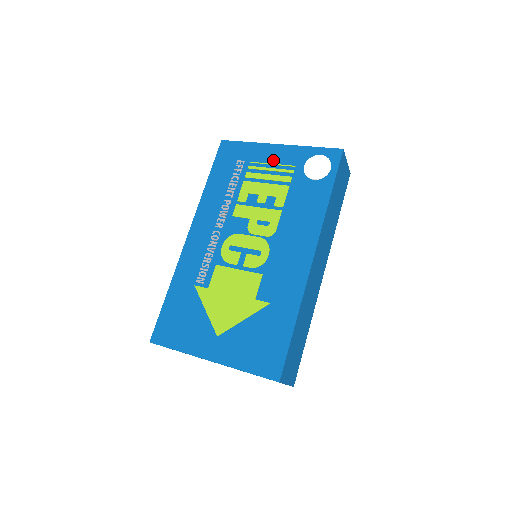
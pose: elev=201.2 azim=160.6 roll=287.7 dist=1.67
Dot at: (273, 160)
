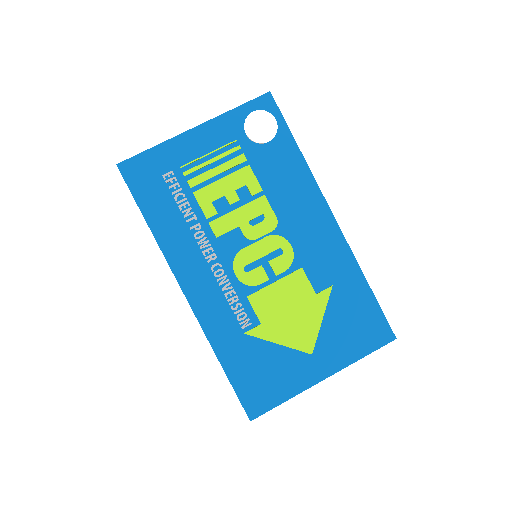
Dot at: (205, 149)
